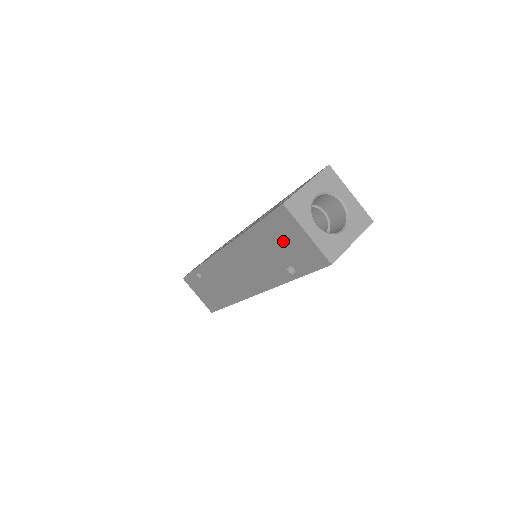
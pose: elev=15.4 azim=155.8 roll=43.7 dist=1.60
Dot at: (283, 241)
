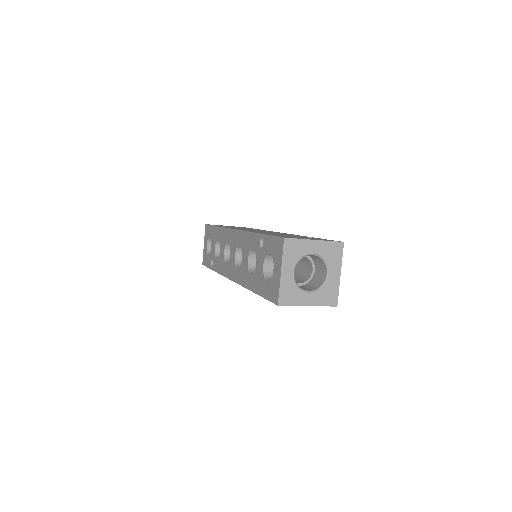
Dot at: occluded
